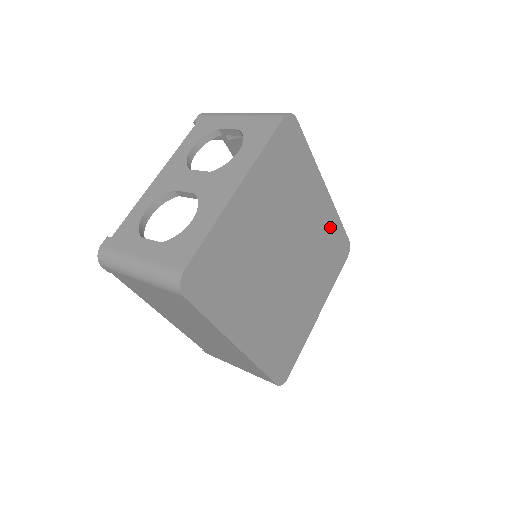
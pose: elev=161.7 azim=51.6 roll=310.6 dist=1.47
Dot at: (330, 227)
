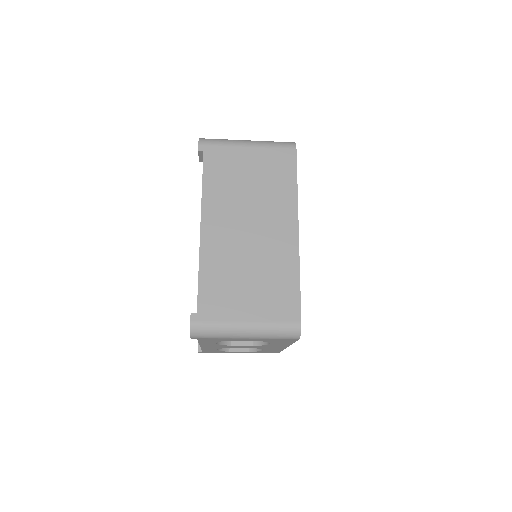
Dot at: occluded
